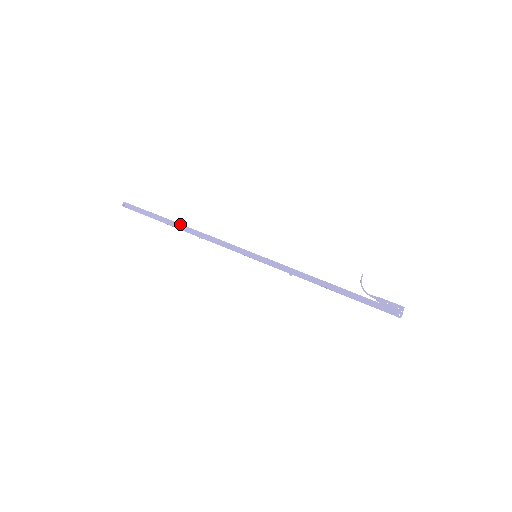
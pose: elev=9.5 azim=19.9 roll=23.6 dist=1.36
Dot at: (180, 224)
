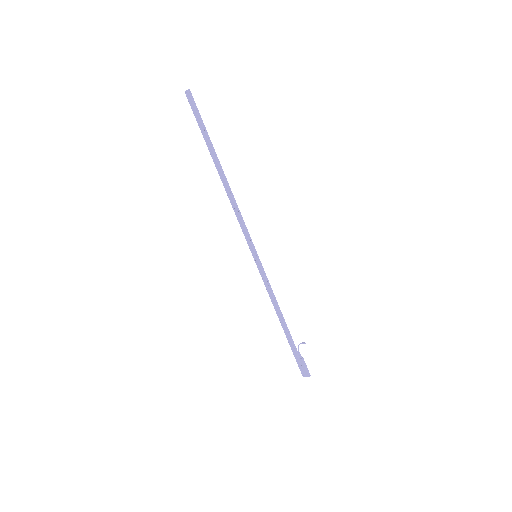
Dot at: (220, 170)
